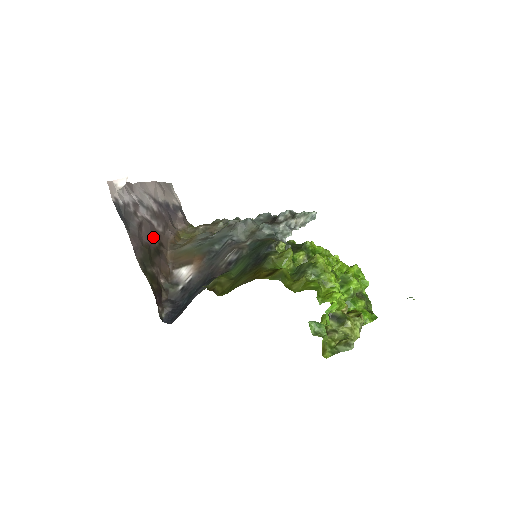
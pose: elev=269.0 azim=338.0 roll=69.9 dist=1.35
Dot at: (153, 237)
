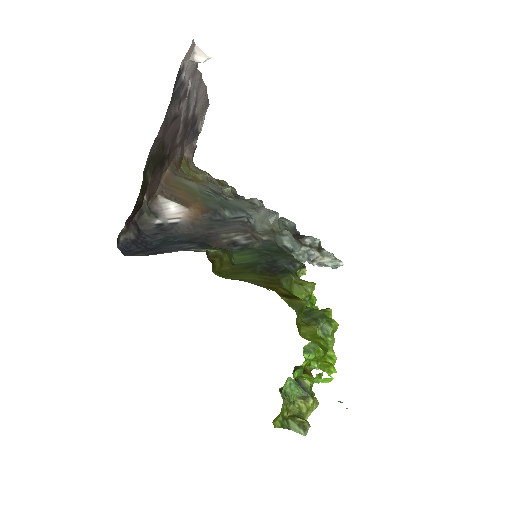
Dot at: (171, 142)
